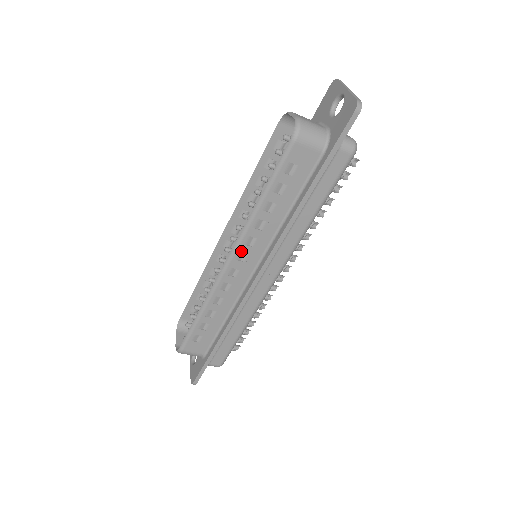
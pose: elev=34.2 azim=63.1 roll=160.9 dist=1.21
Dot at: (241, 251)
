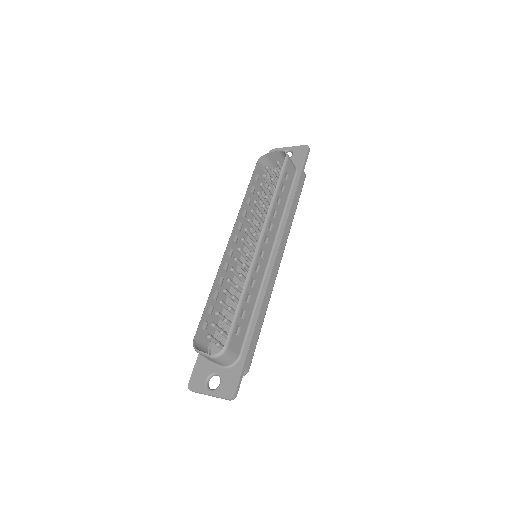
Dot at: (266, 234)
